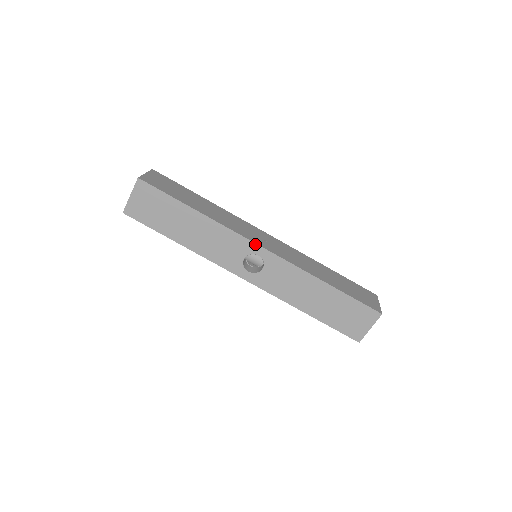
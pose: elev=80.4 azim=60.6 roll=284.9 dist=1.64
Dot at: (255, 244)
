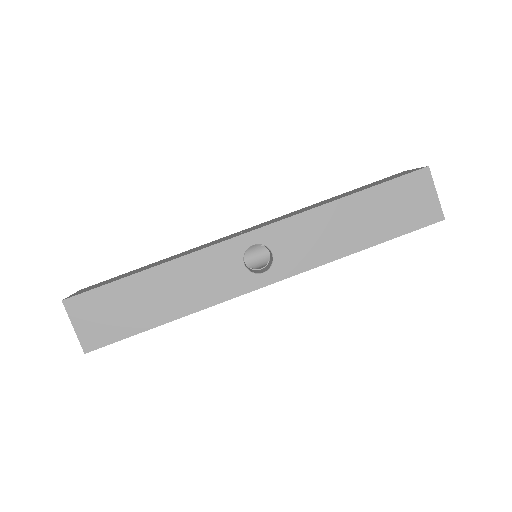
Dot at: (237, 237)
